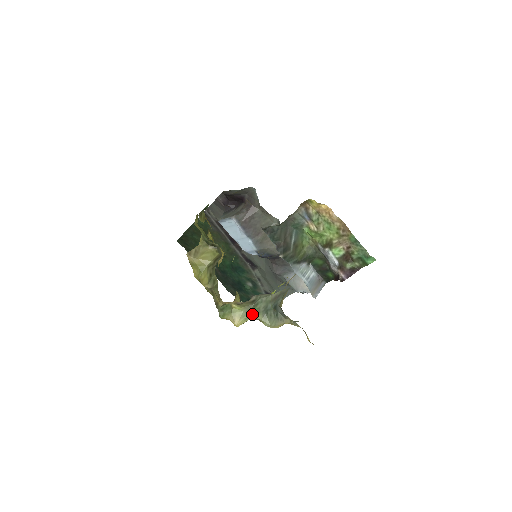
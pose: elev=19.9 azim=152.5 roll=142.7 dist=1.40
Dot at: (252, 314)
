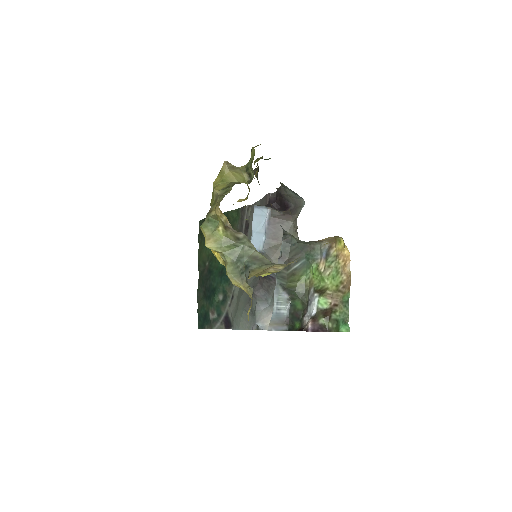
Dot at: (226, 250)
